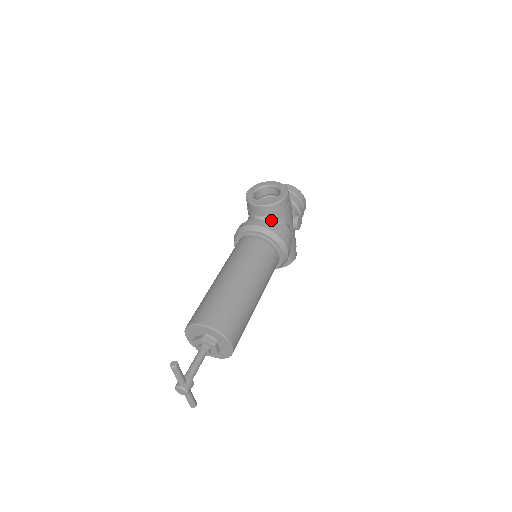
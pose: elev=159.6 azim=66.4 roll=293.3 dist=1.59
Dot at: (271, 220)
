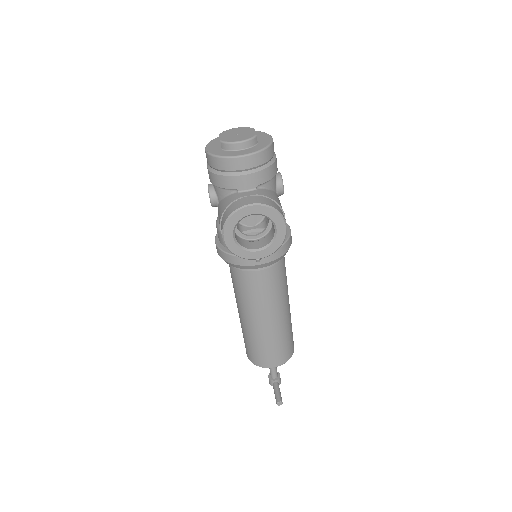
Dot at: occluded
